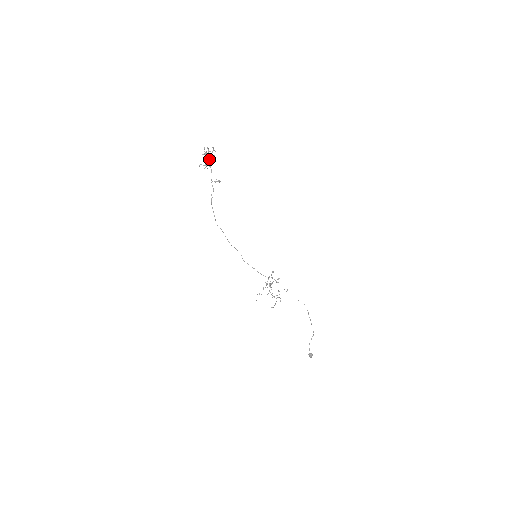
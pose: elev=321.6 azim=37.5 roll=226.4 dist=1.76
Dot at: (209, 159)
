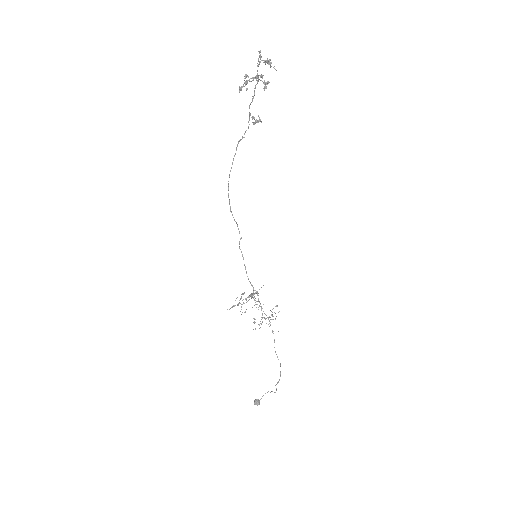
Dot at: (257, 76)
